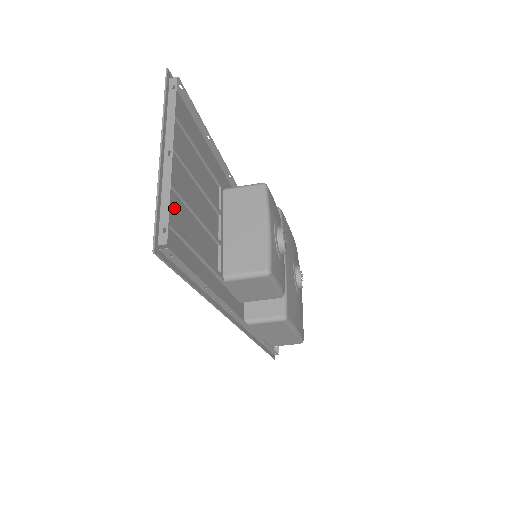
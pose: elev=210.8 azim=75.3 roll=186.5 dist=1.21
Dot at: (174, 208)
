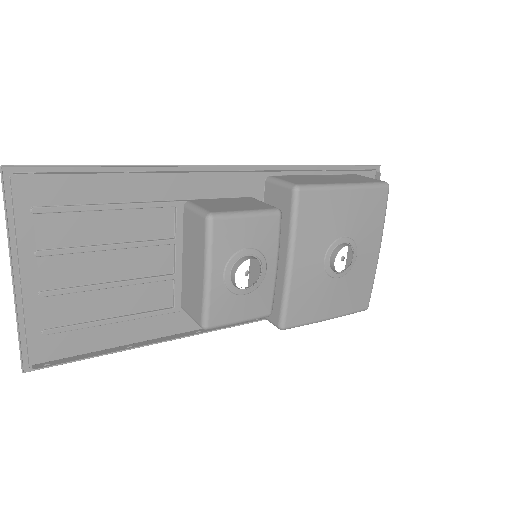
Dot at: (56, 310)
